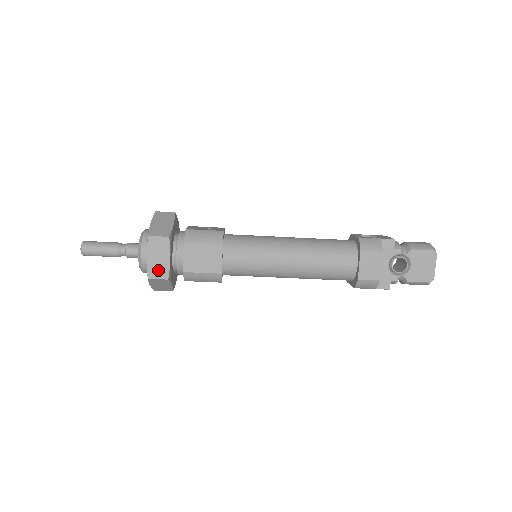
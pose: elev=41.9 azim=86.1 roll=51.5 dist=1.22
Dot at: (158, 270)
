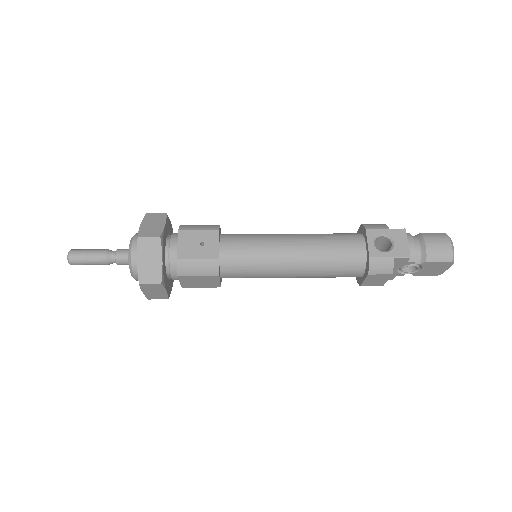
Dot at: (157, 296)
